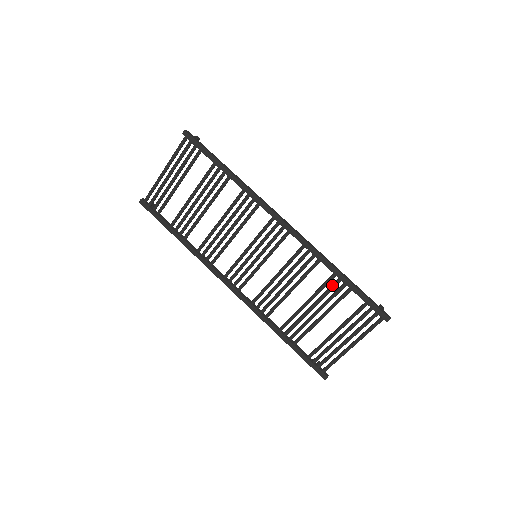
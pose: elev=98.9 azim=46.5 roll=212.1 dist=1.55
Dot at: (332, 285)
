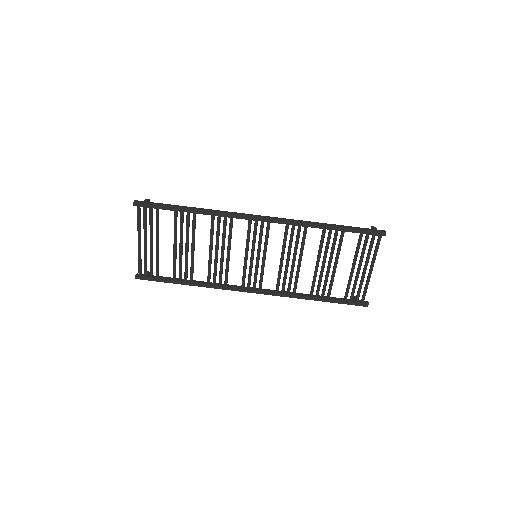
Dot at: (328, 238)
